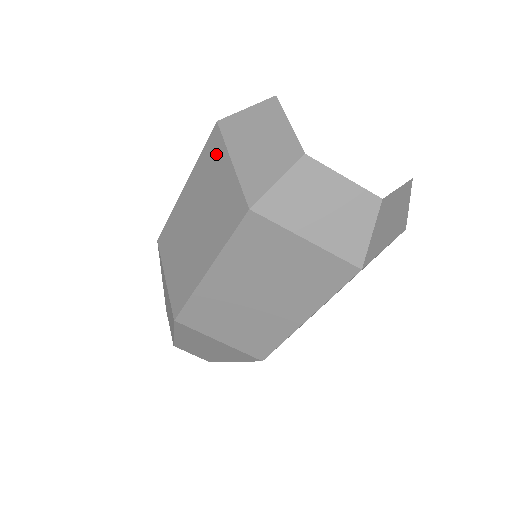
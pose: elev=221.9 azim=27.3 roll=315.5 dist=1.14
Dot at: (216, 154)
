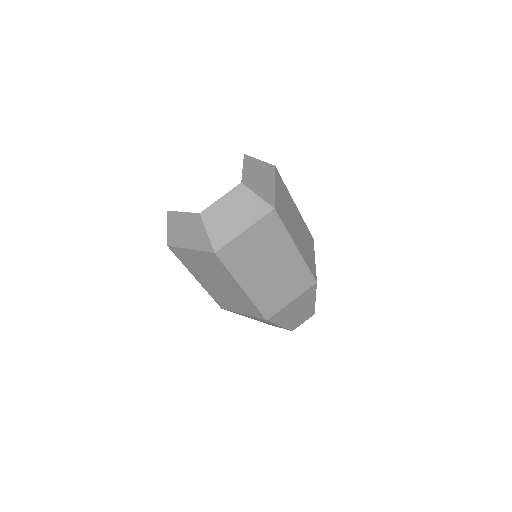
Dot at: occluded
